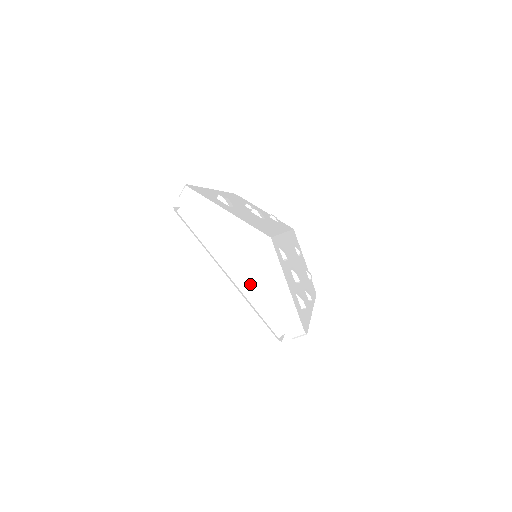
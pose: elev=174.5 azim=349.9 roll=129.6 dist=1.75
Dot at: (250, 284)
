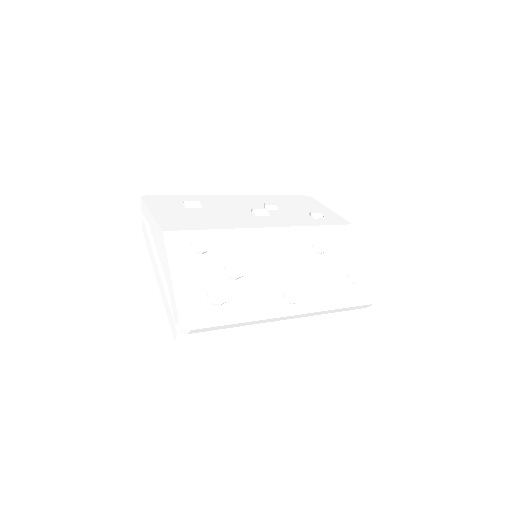
Dot at: occluded
